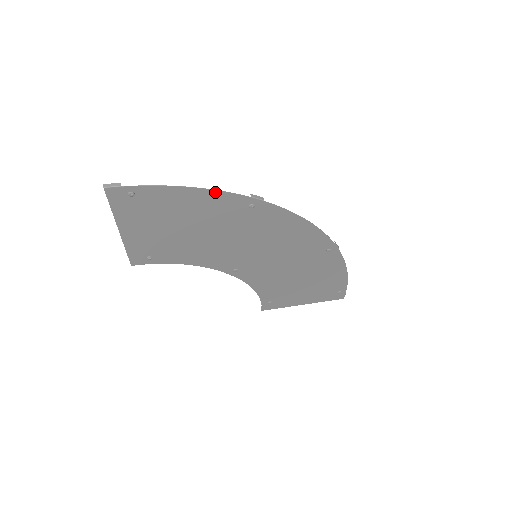
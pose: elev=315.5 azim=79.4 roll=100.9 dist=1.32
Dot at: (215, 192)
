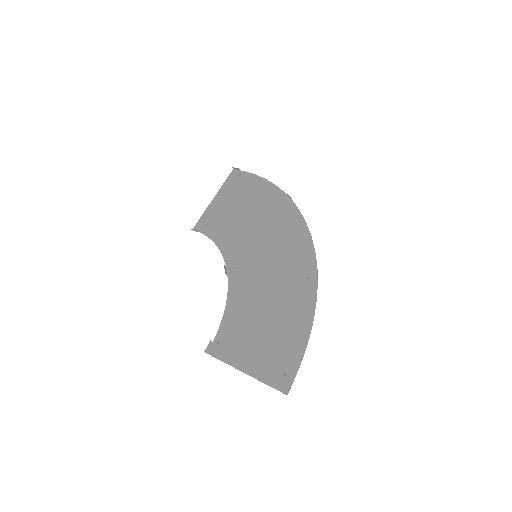
Dot at: (313, 309)
